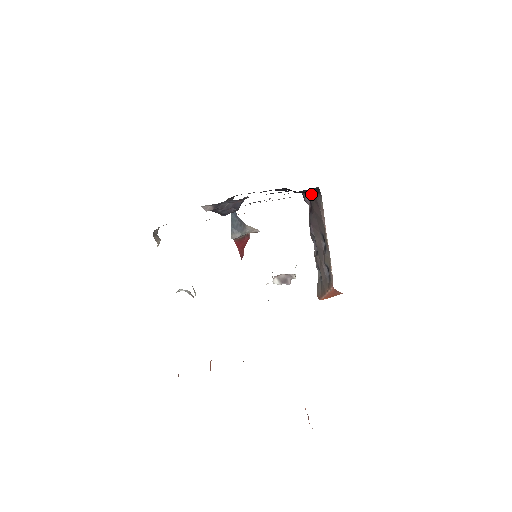
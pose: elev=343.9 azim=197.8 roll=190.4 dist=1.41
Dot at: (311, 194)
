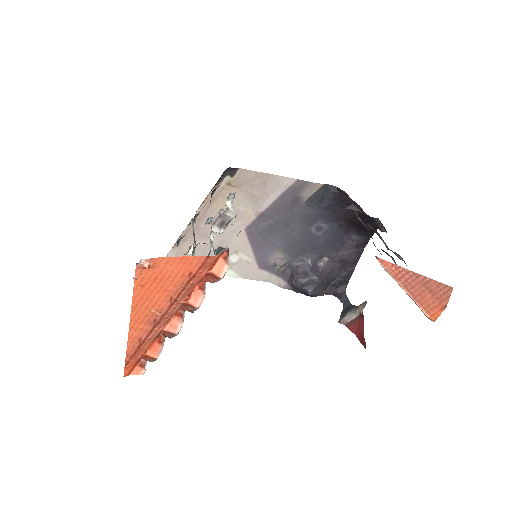
Dot at: (364, 212)
